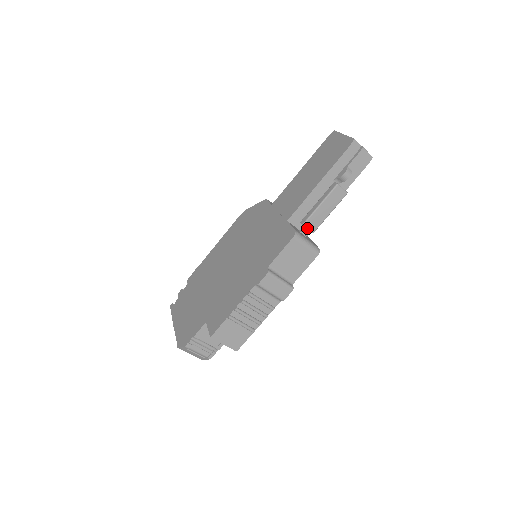
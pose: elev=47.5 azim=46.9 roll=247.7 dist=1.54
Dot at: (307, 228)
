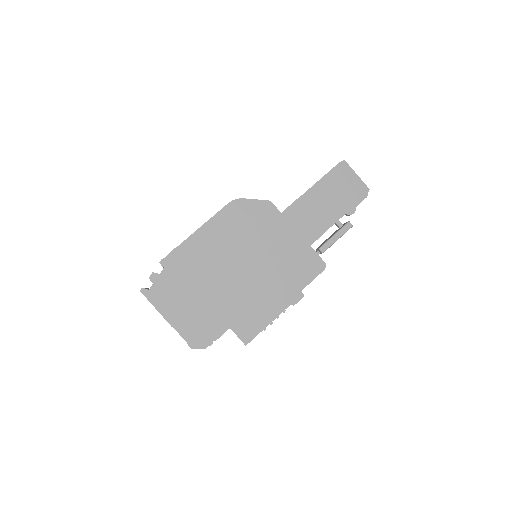
Dot at: occluded
